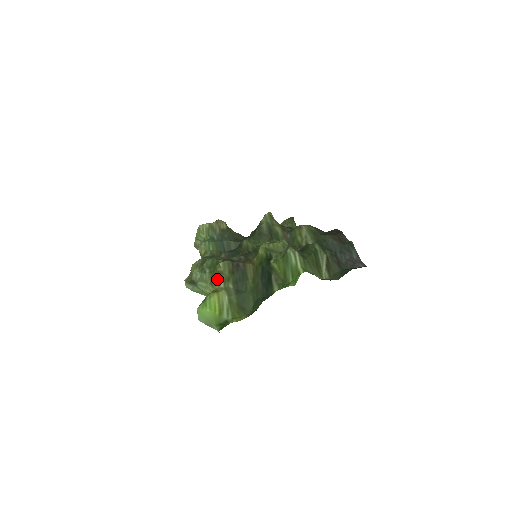
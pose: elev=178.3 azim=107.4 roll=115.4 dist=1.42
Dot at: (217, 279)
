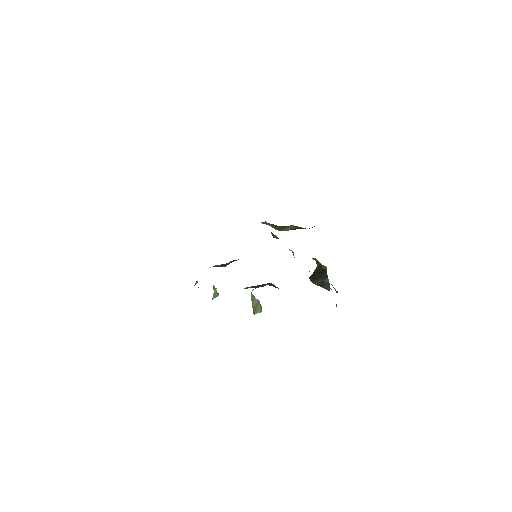
Dot at: occluded
